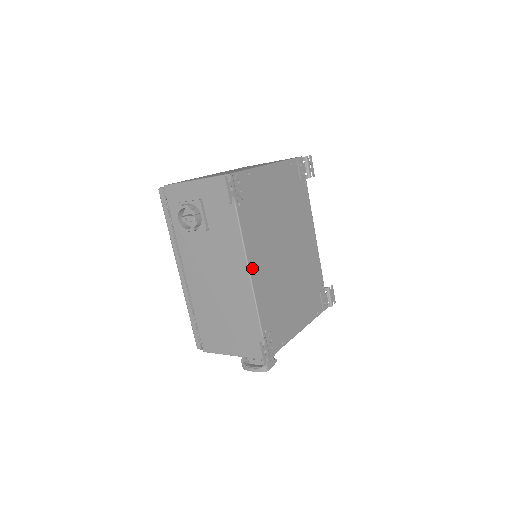
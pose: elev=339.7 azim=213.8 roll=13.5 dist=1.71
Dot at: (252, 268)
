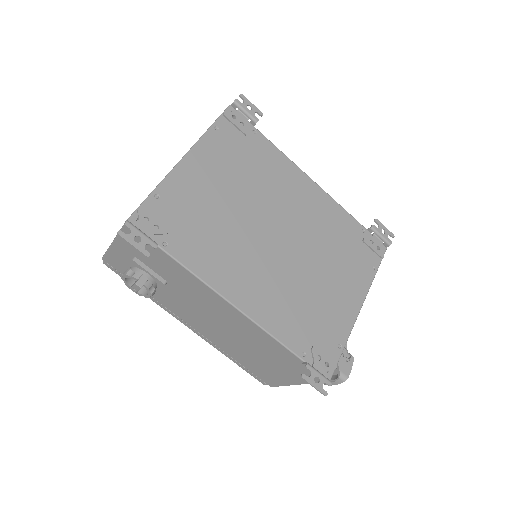
Dot at: (236, 299)
